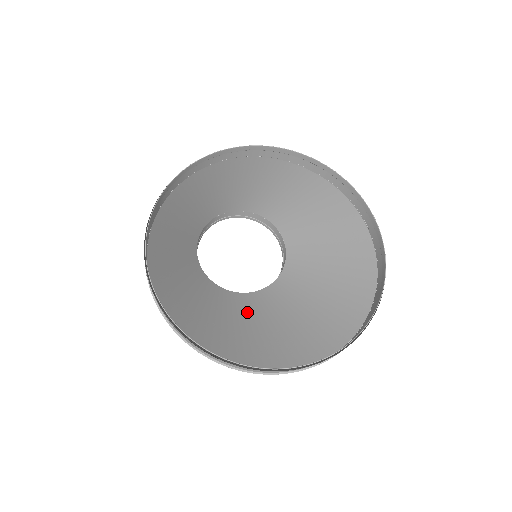
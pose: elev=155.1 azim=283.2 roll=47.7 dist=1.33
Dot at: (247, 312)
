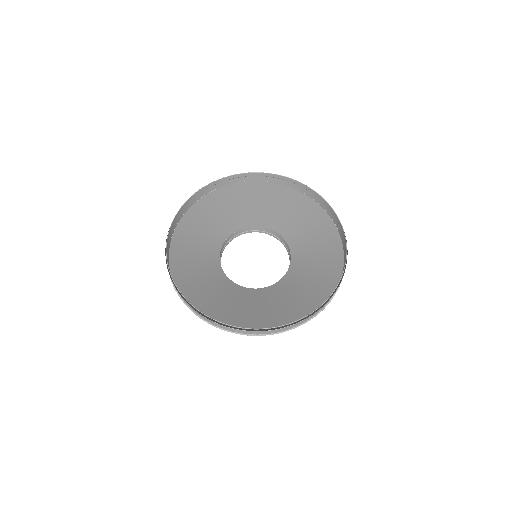
Dot at: (247, 299)
